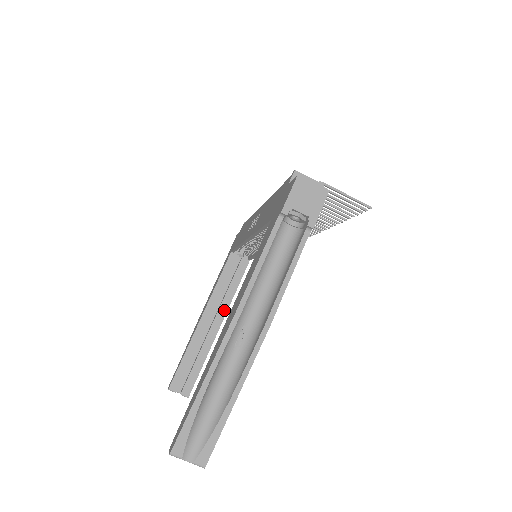
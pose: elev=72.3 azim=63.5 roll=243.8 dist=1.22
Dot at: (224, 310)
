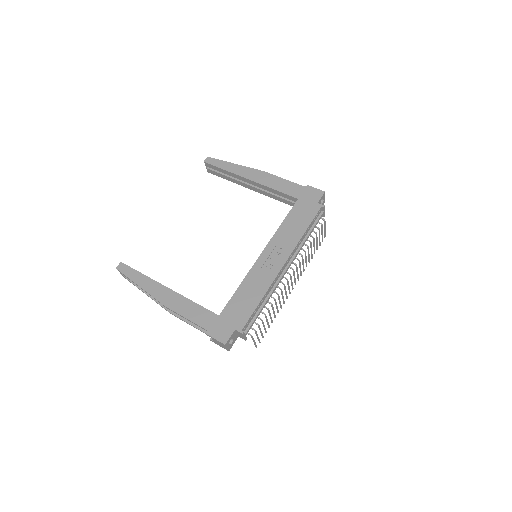
Dot at: (261, 192)
